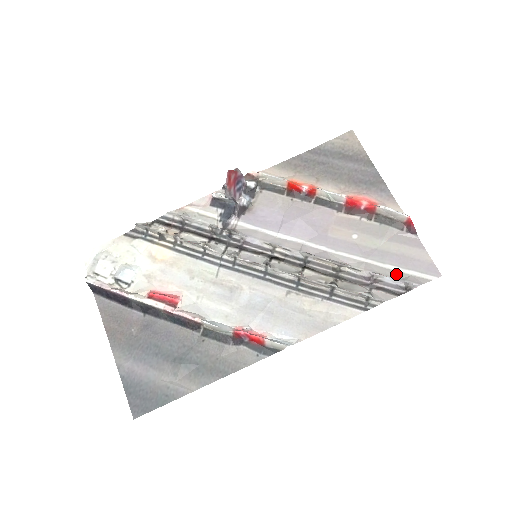
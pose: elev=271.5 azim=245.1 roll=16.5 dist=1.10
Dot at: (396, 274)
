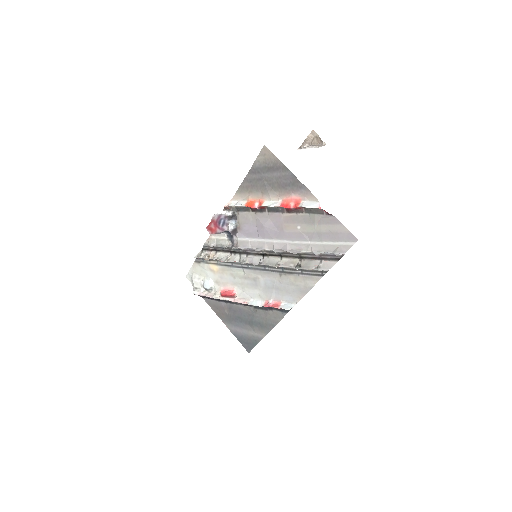
Dot at: (330, 248)
